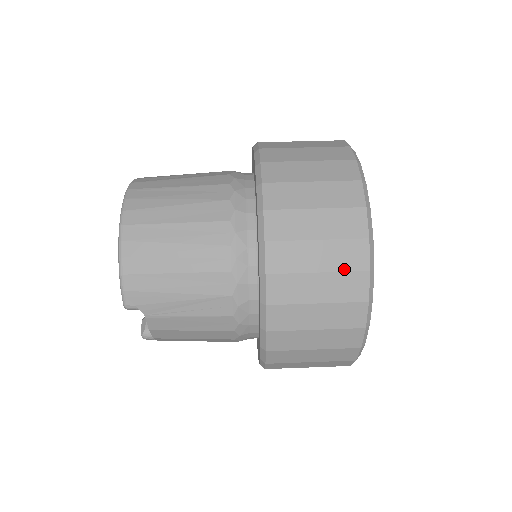
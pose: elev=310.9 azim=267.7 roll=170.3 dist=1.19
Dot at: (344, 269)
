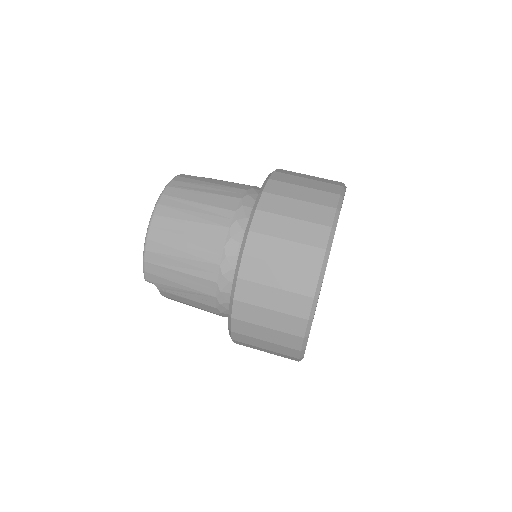
Dot at: (290, 313)
